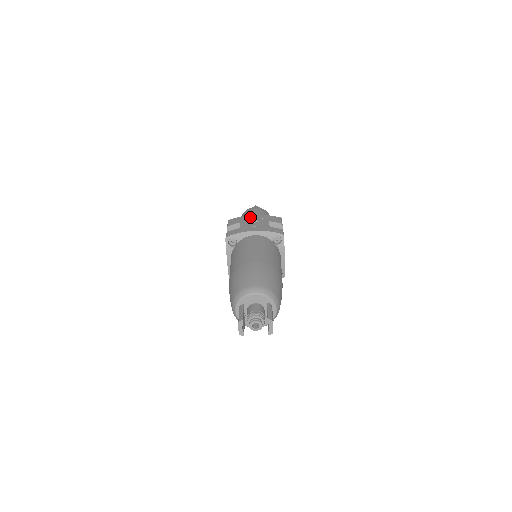
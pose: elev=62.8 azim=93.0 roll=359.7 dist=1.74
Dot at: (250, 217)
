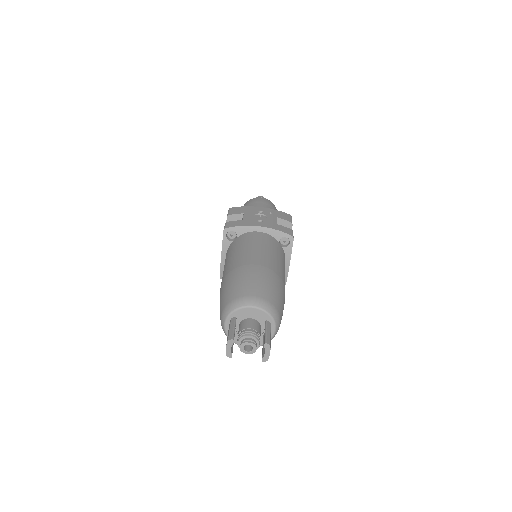
Dot at: (256, 209)
